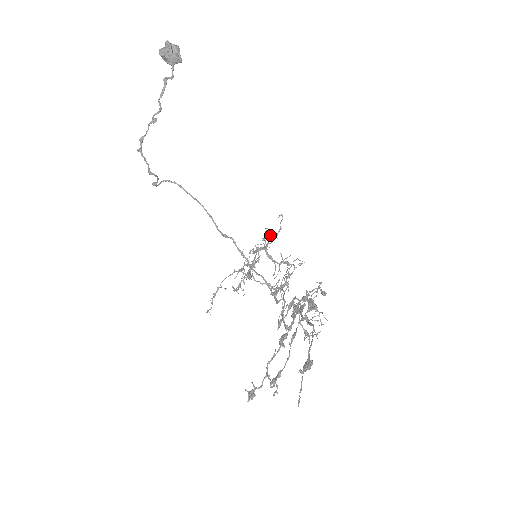
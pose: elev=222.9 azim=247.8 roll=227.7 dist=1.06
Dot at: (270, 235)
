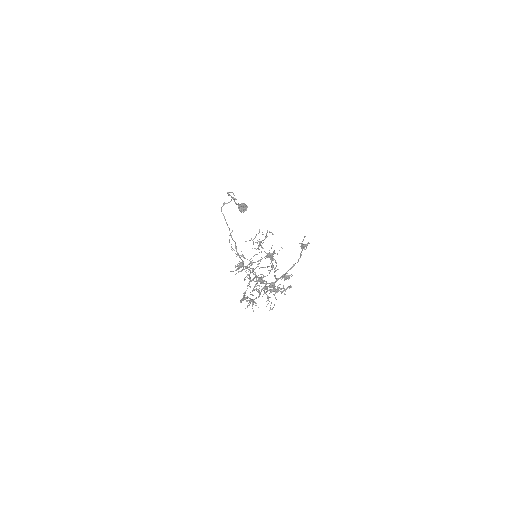
Dot at: occluded
